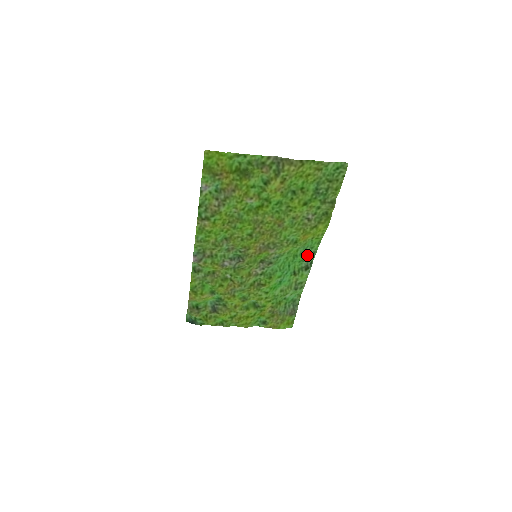
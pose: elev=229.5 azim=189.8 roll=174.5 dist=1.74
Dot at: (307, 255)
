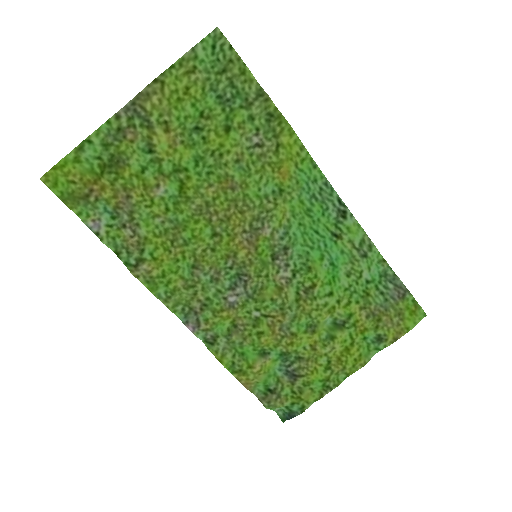
Dot at: (322, 197)
